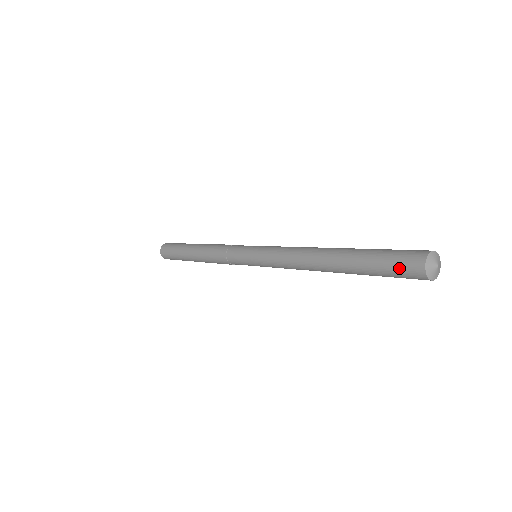
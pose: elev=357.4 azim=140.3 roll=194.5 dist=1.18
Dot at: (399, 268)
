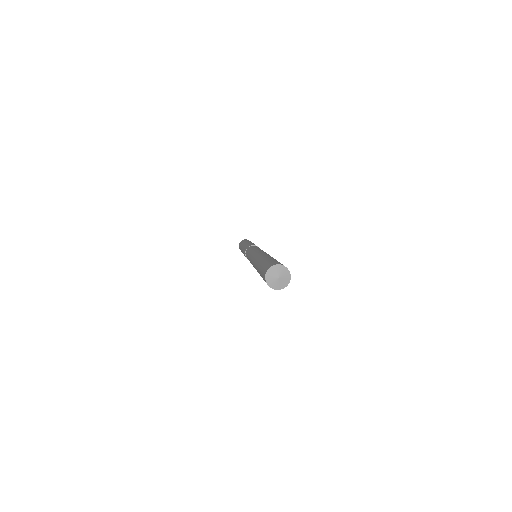
Dot at: occluded
